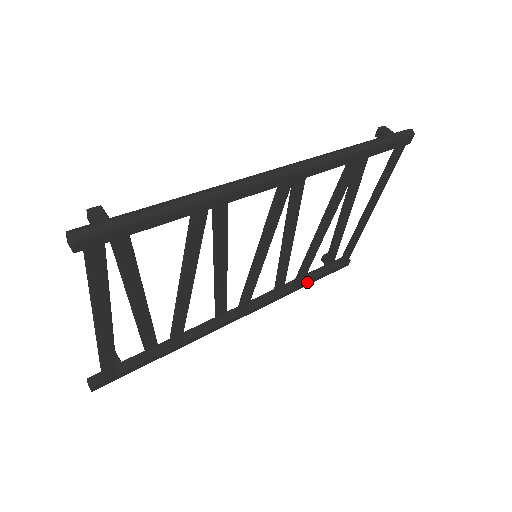
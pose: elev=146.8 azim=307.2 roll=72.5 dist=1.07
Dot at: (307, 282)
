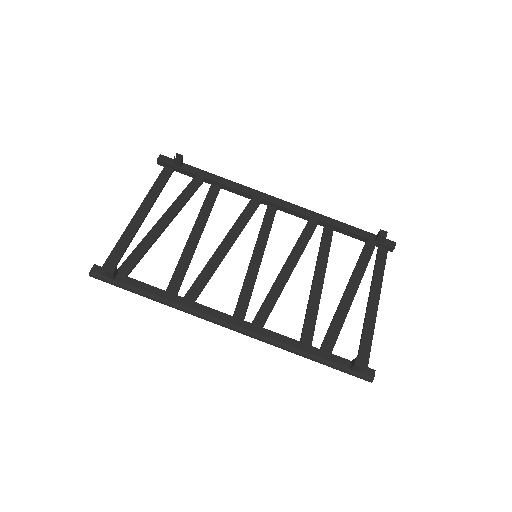
Dot at: (340, 231)
